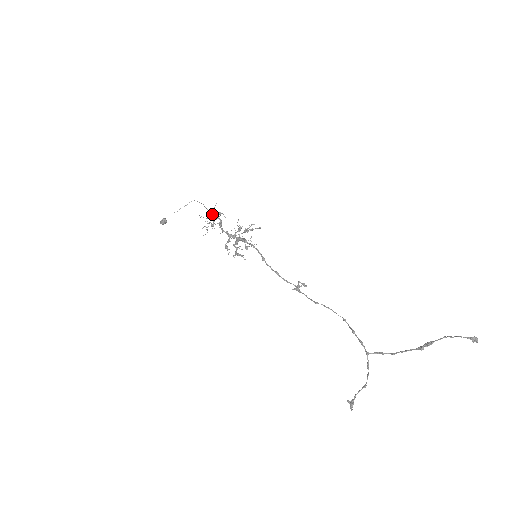
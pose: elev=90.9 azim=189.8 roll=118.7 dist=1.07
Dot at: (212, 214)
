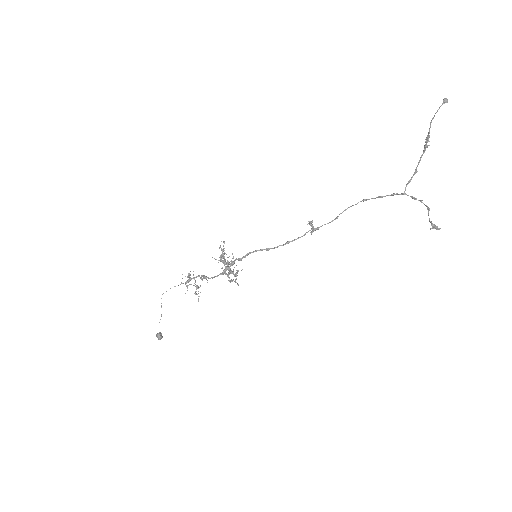
Dot at: (187, 282)
